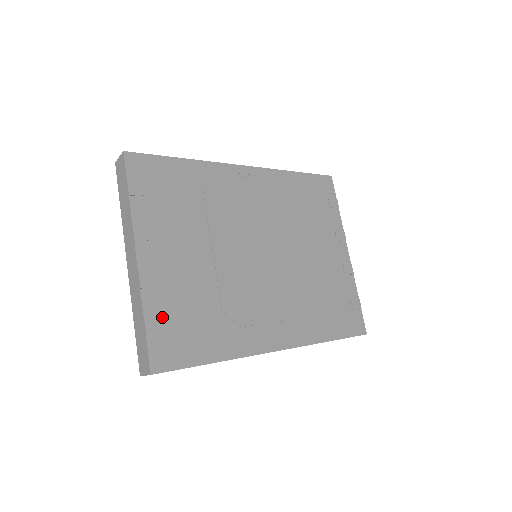
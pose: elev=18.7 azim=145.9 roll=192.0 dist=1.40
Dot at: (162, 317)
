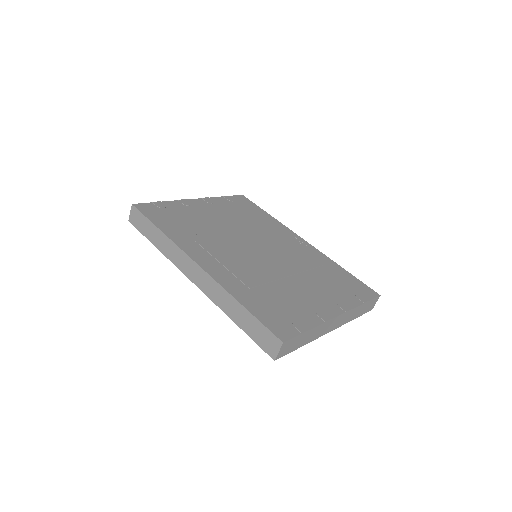
Dot at: (170, 208)
